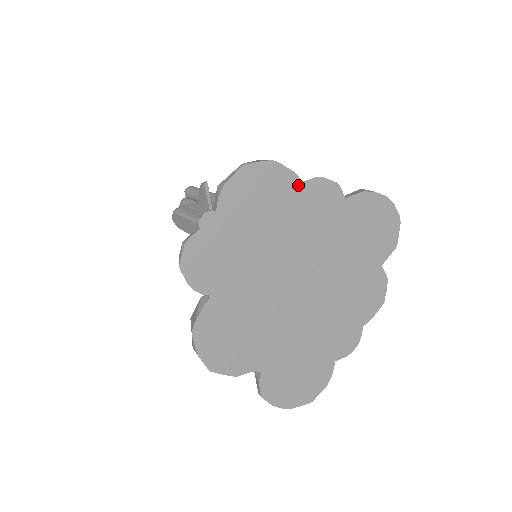
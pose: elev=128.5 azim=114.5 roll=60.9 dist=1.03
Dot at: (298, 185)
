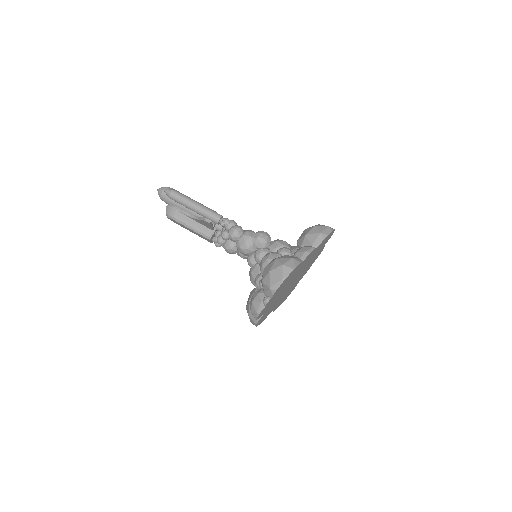
Dot at: occluded
